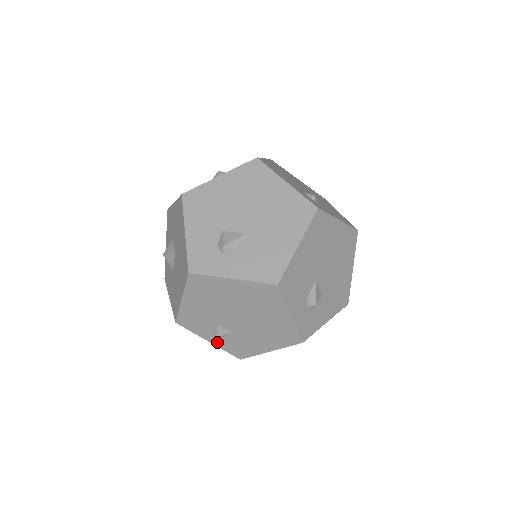
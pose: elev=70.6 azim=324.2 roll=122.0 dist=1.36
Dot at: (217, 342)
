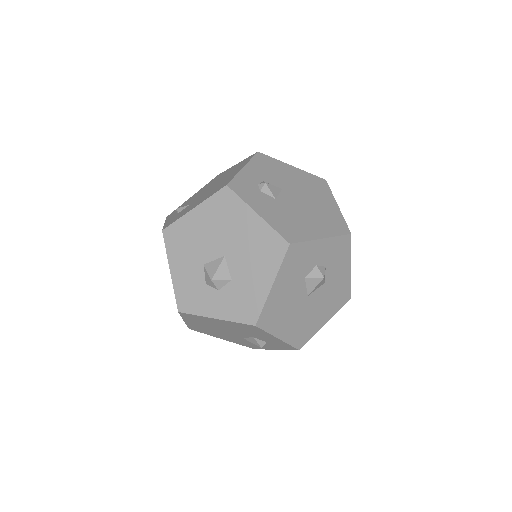
Dot at: occluded
